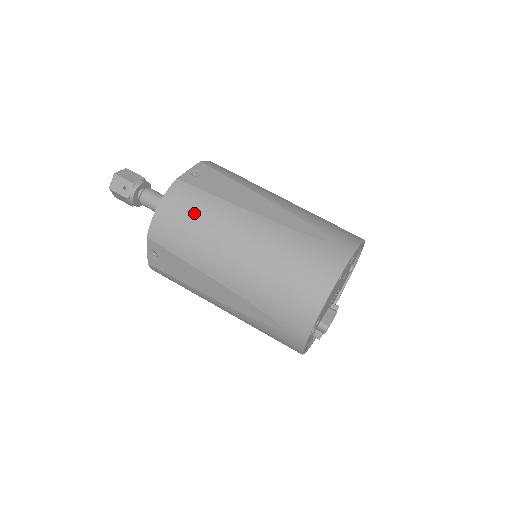
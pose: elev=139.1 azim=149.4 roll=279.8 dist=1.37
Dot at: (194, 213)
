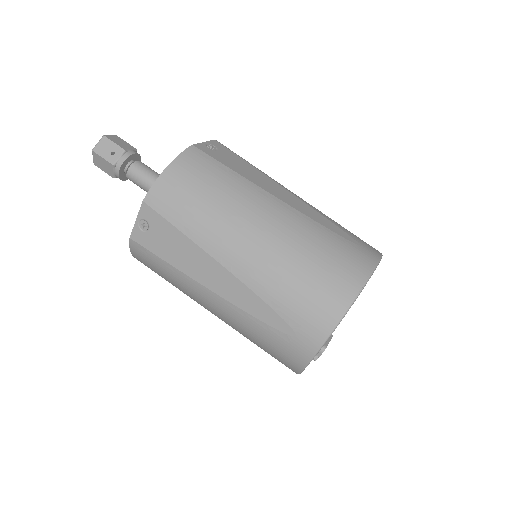
Dot at: (210, 183)
